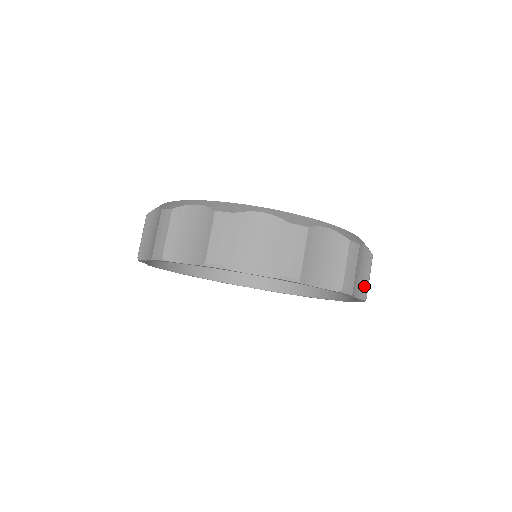
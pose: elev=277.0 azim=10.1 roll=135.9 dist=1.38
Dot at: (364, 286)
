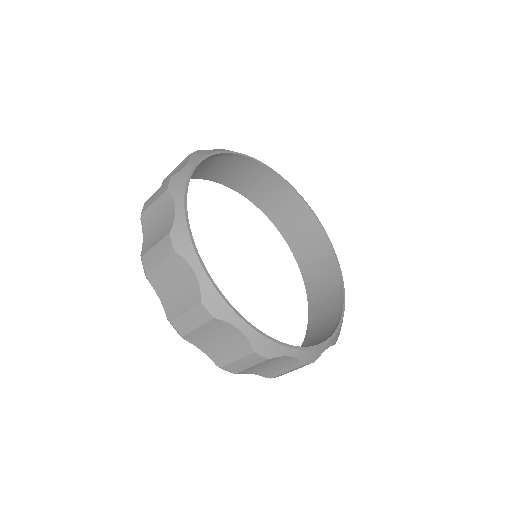
Dot at: occluded
